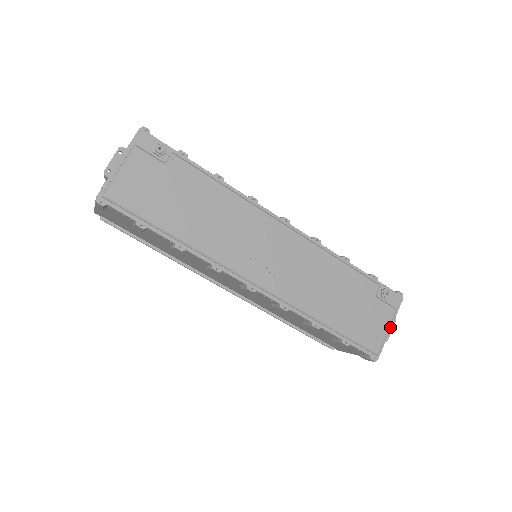
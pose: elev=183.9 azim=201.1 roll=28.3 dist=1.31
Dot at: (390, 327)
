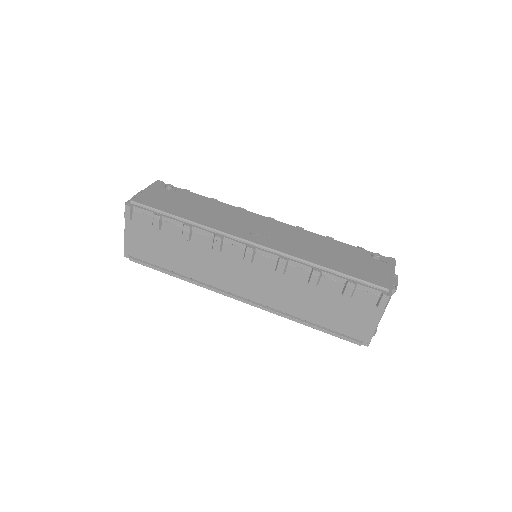
Dot at: (393, 276)
